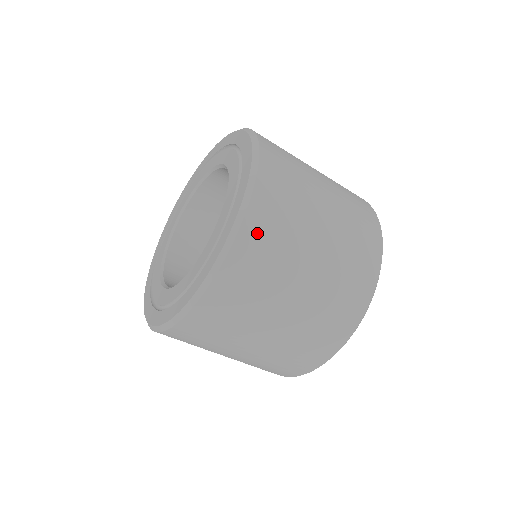
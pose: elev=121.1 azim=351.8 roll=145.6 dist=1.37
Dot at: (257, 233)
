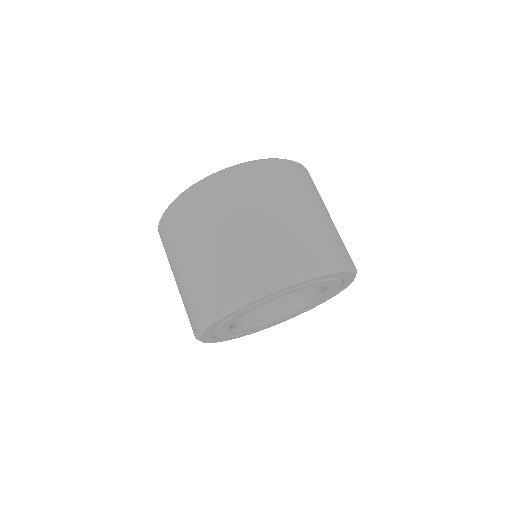
Dot at: (265, 171)
